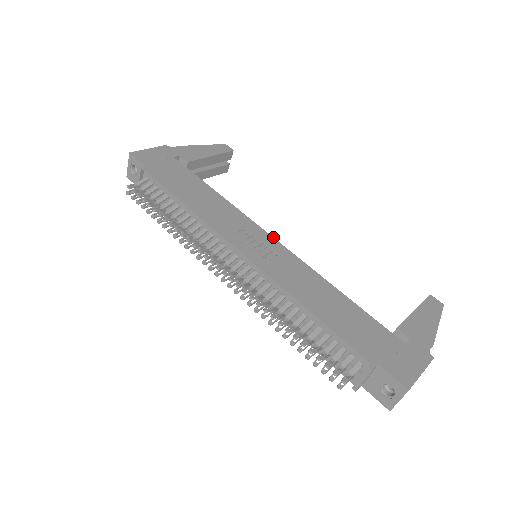
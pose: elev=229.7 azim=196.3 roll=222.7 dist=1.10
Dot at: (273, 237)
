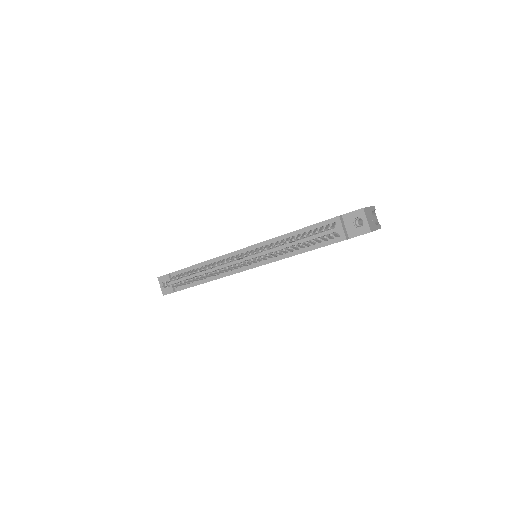
Dot at: occluded
